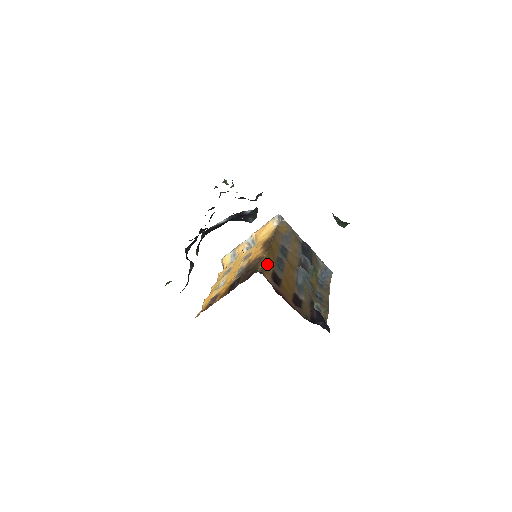
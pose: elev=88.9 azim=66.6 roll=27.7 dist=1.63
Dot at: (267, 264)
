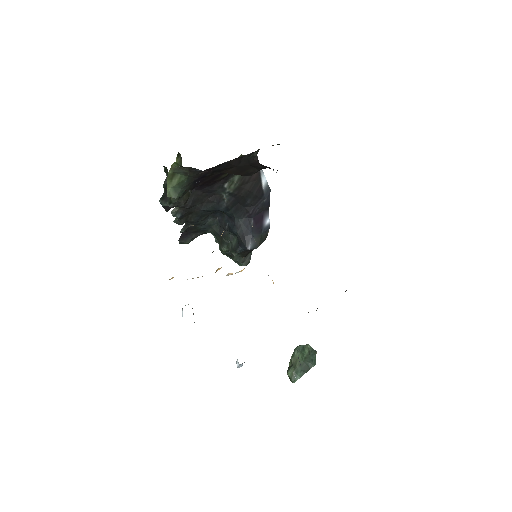
Dot at: occluded
